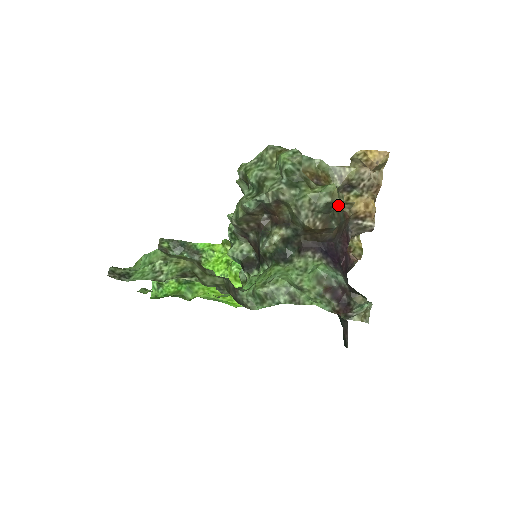
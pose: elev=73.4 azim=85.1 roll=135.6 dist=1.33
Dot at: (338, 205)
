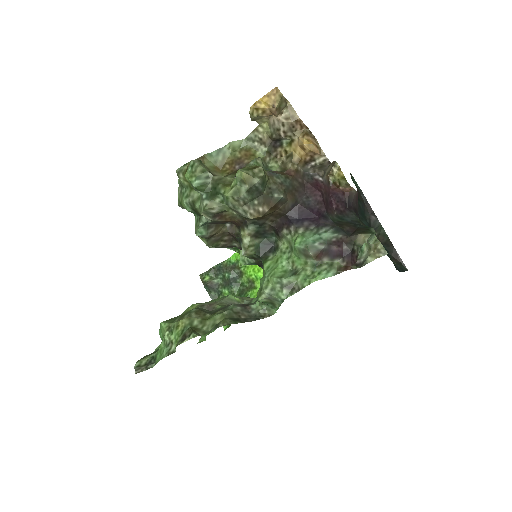
Dot at: (263, 180)
